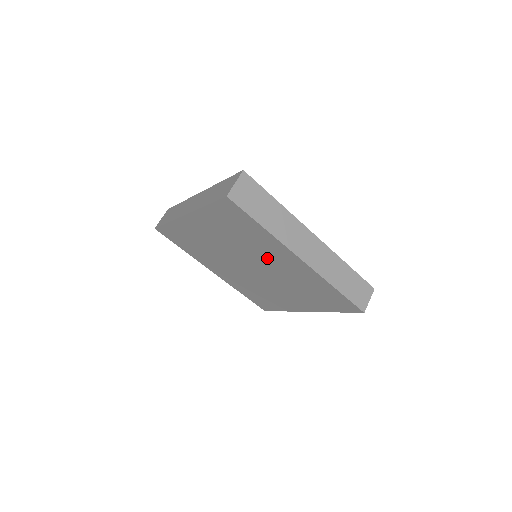
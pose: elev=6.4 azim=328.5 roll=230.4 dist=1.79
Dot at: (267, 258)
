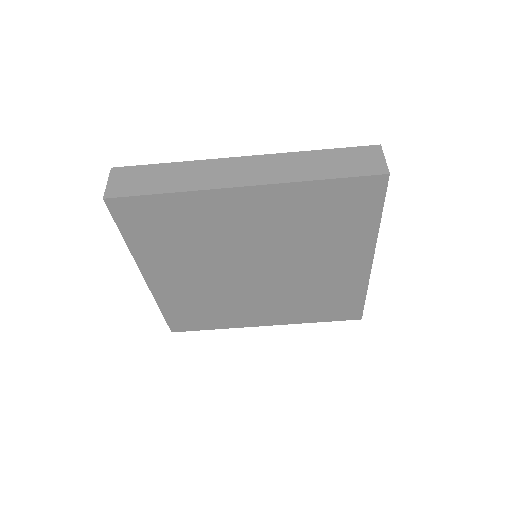
Dot at: (238, 234)
